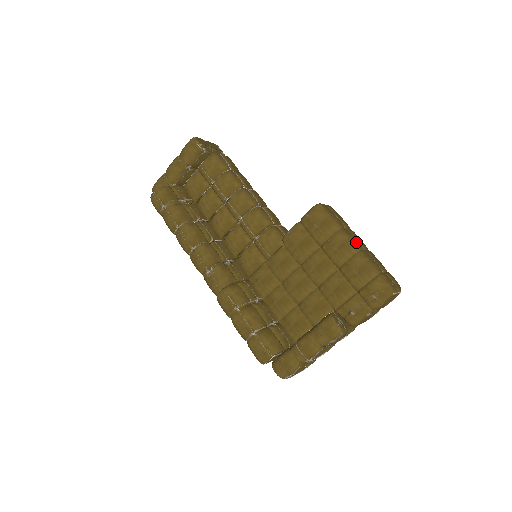
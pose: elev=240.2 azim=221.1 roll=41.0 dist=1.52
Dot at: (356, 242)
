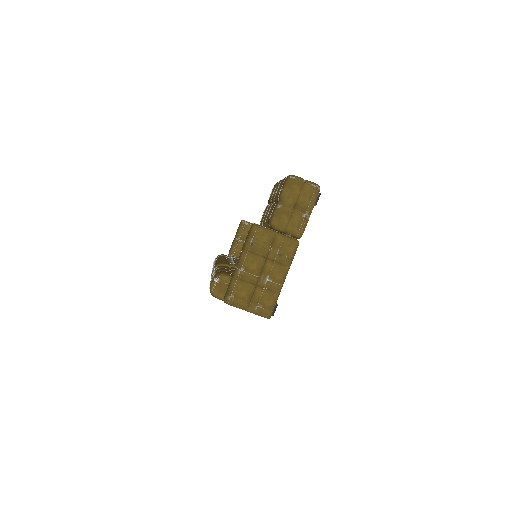
Dot at: occluded
